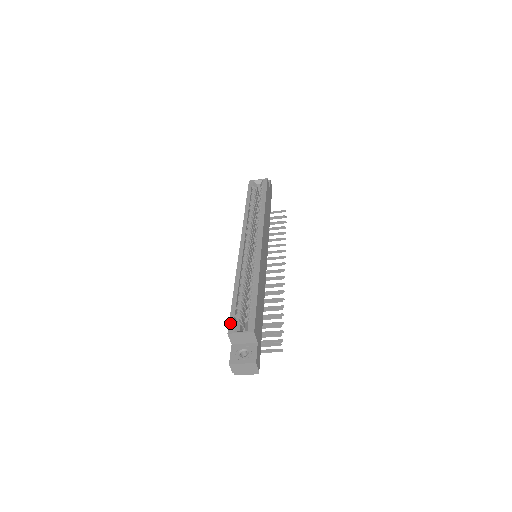
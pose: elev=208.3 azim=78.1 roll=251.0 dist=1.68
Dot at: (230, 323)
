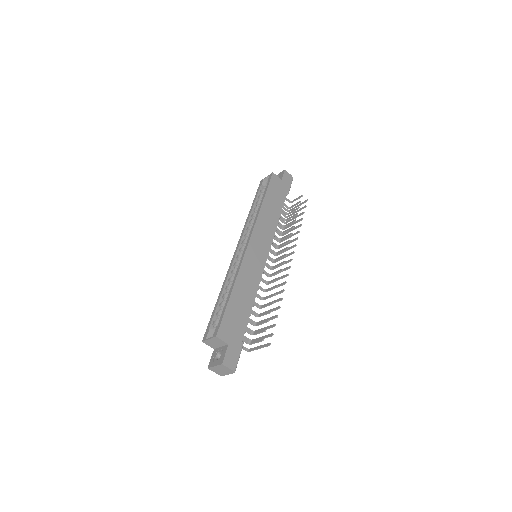
Dot at: (206, 331)
